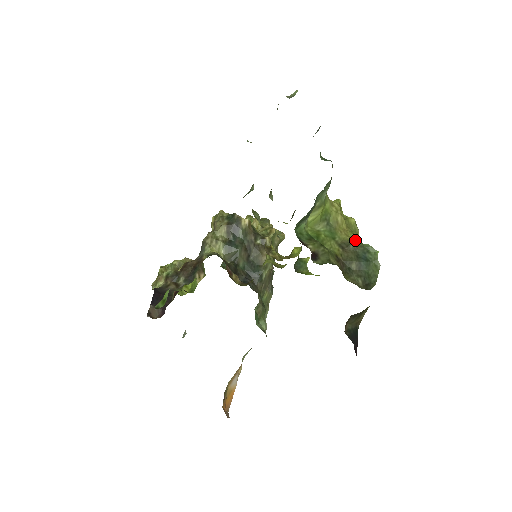
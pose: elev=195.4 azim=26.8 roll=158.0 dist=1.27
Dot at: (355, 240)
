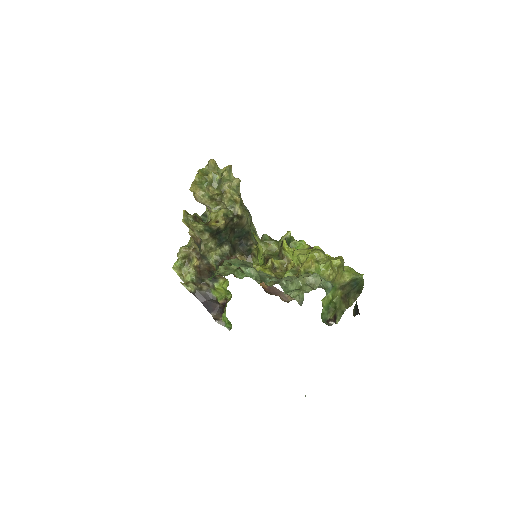
Dot at: (348, 280)
